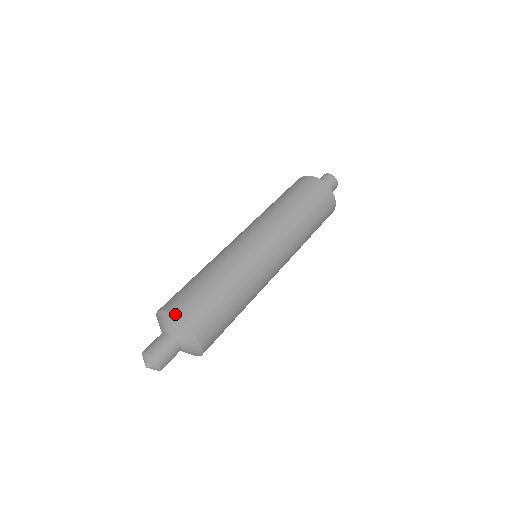
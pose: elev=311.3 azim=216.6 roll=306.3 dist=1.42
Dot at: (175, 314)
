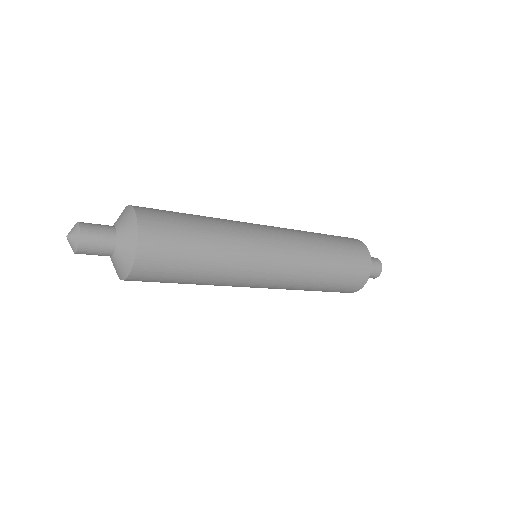
Dot at: occluded
